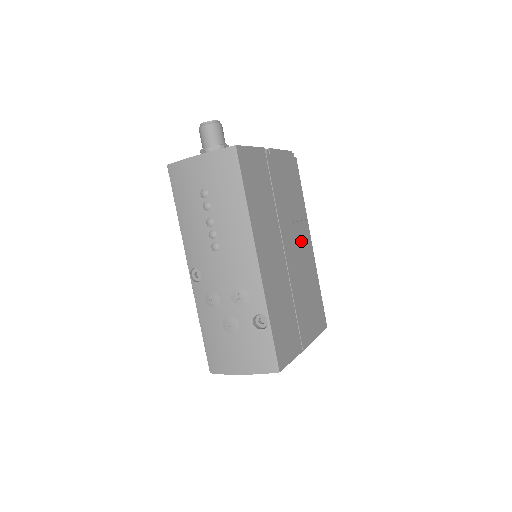
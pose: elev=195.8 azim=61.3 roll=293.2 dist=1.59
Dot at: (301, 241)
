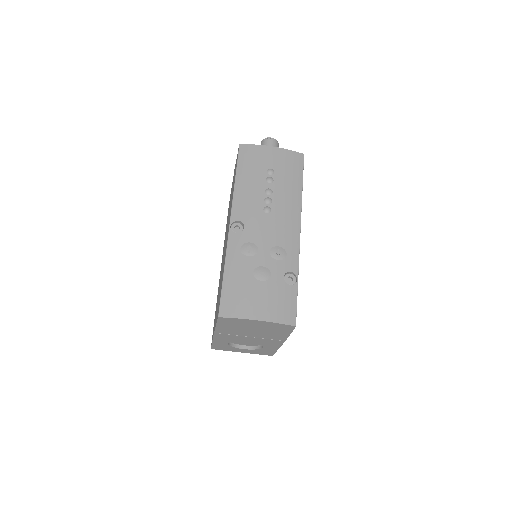
Dot at: occluded
